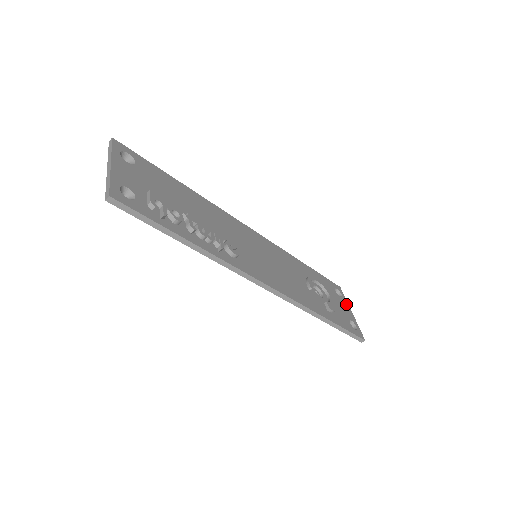
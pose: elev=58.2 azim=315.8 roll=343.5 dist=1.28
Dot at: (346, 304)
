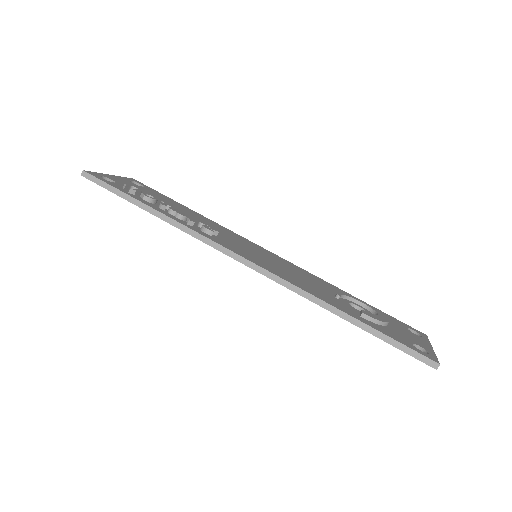
Dot at: (424, 341)
